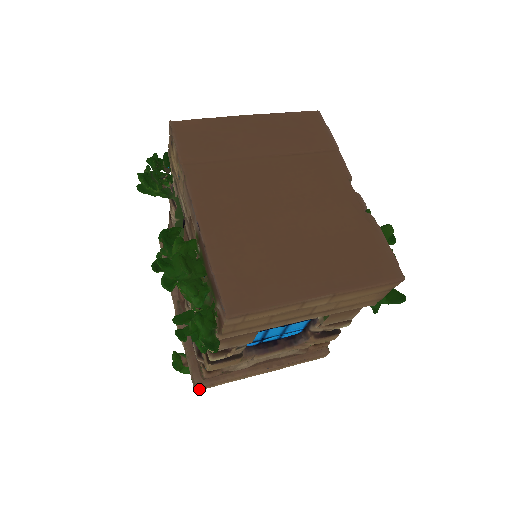
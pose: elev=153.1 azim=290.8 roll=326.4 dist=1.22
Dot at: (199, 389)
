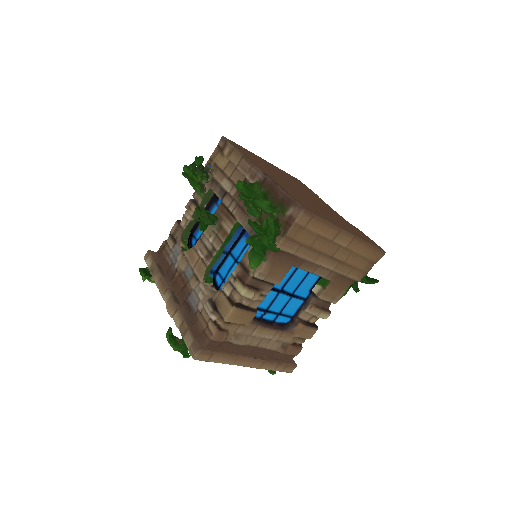
Dot at: (199, 356)
